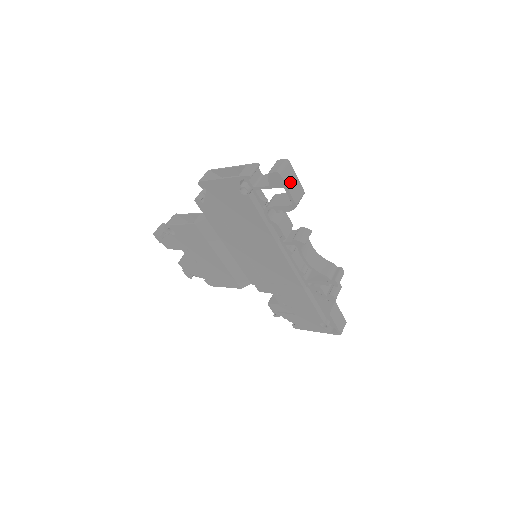
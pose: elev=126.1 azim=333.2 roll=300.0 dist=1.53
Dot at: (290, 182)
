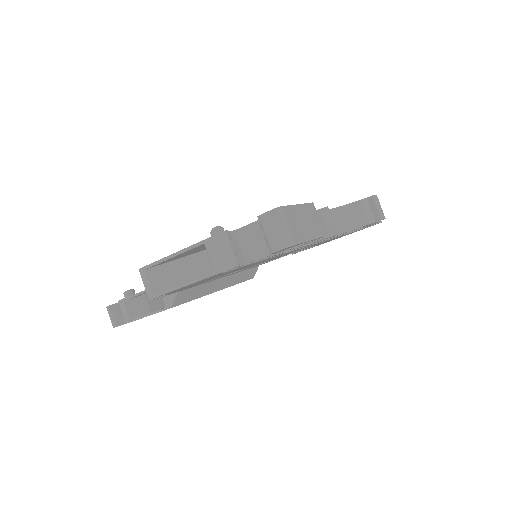
Dot at: (303, 228)
